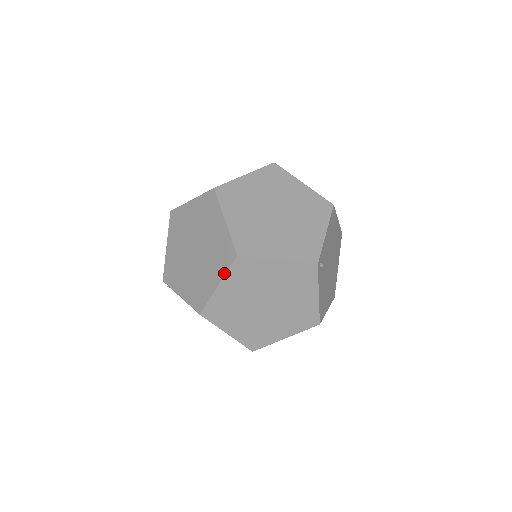
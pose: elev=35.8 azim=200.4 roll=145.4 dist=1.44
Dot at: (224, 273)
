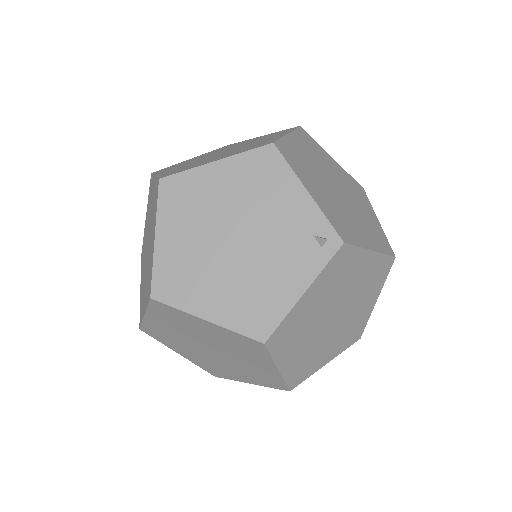
Dot at: (140, 303)
